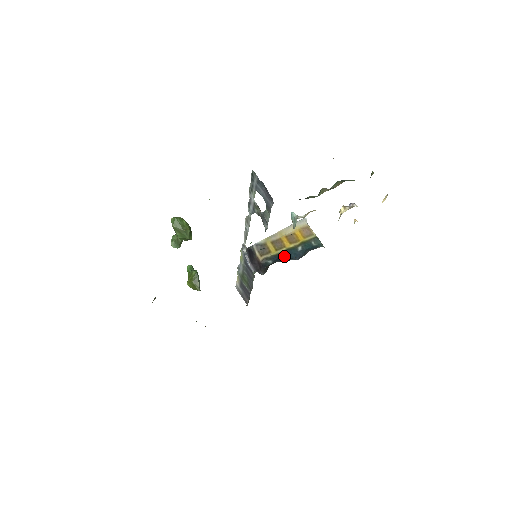
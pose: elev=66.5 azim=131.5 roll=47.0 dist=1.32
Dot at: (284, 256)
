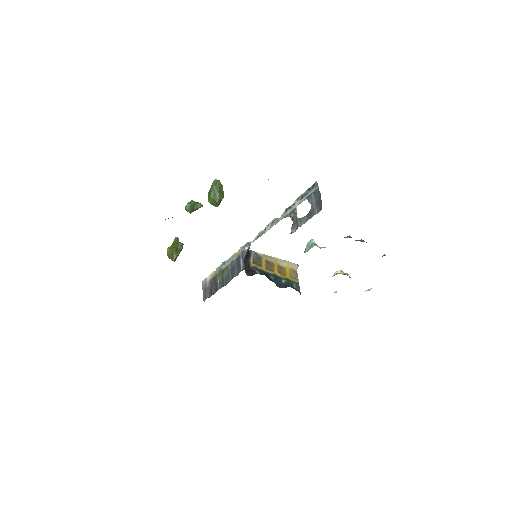
Dot at: (270, 277)
